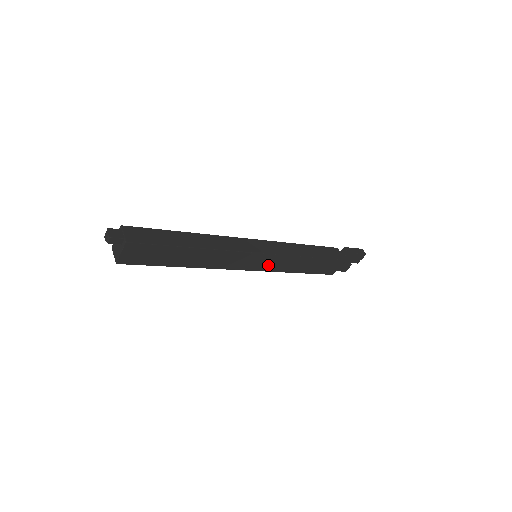
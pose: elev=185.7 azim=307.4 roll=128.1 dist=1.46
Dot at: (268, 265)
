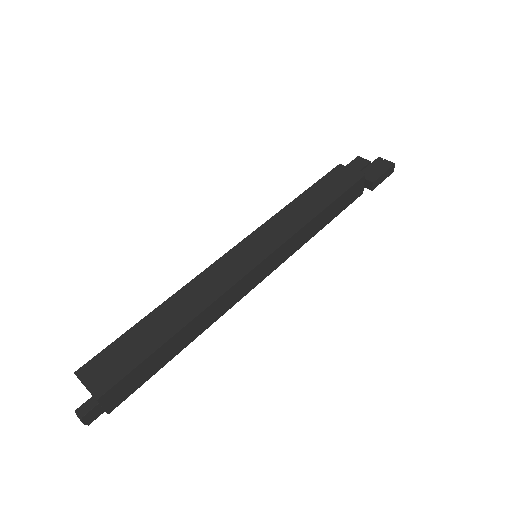
Dot at: occluded
